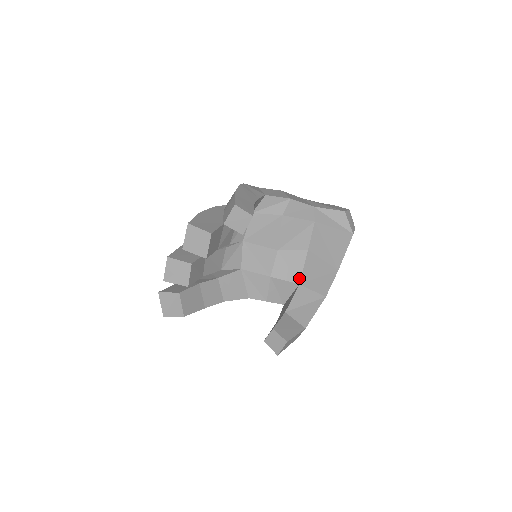
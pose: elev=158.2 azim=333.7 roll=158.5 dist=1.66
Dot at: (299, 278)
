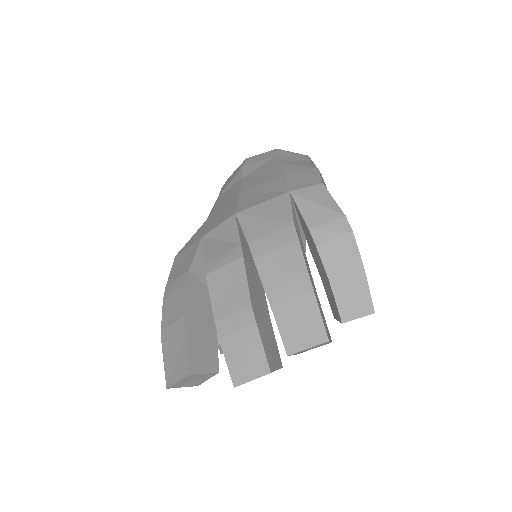
Dot at: occluded
